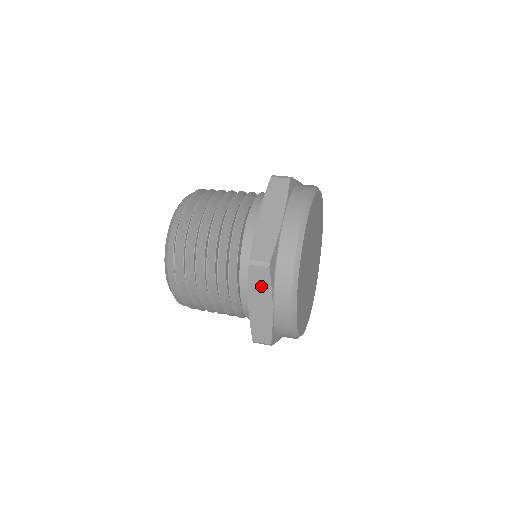
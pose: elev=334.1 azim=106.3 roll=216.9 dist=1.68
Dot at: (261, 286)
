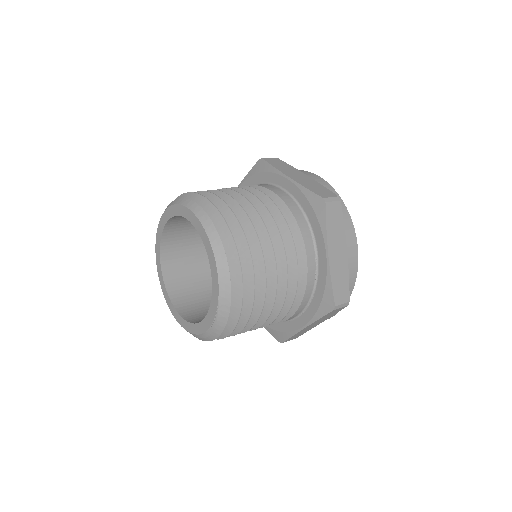
Dot at: (336, 226)
